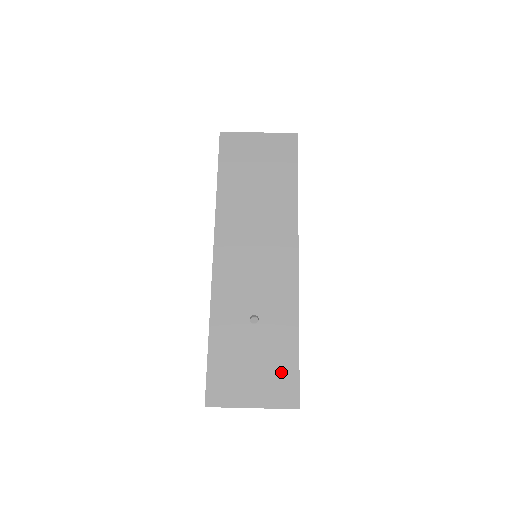
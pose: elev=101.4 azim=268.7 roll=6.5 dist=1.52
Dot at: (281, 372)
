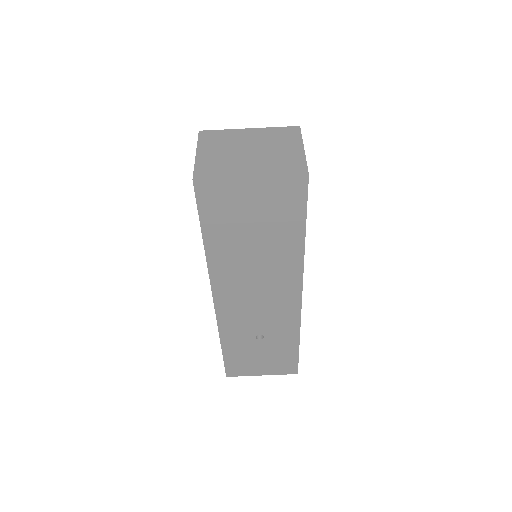
Dot at: (284, 360)
